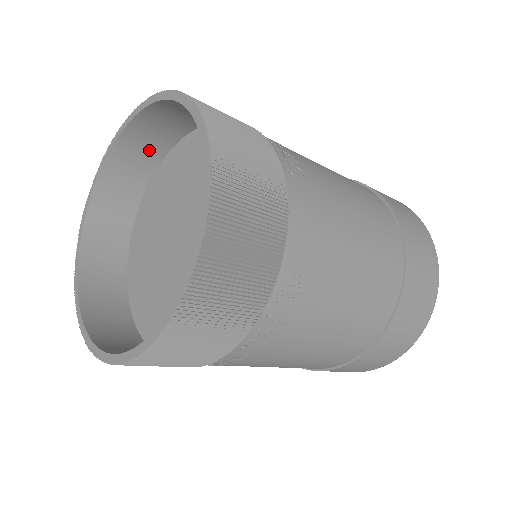
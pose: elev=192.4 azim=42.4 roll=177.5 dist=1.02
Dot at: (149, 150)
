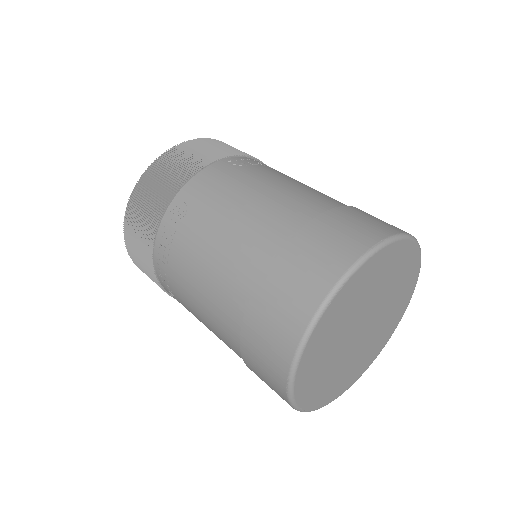
Dot at: occluded
